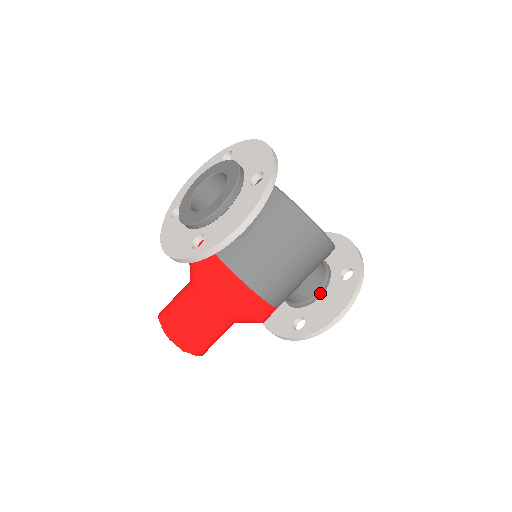
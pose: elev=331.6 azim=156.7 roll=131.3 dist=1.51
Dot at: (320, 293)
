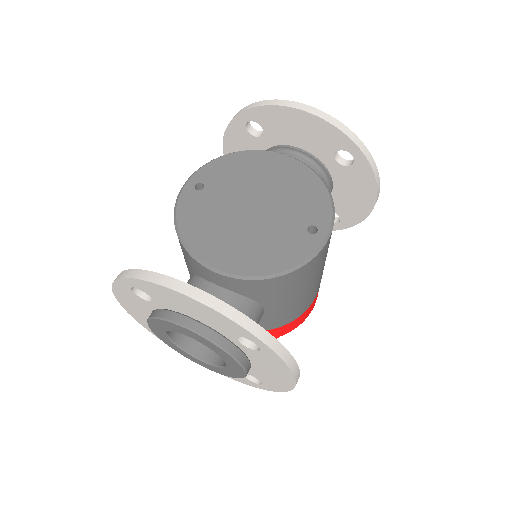
Dot at: (329, 188)
